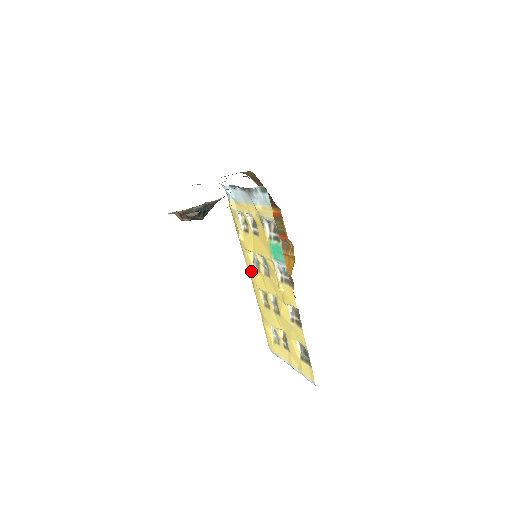
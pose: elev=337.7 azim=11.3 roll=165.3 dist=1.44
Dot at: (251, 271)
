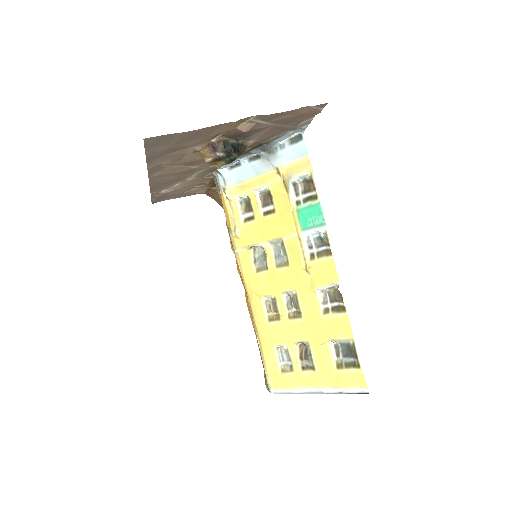
Dot at: (249, 277)
